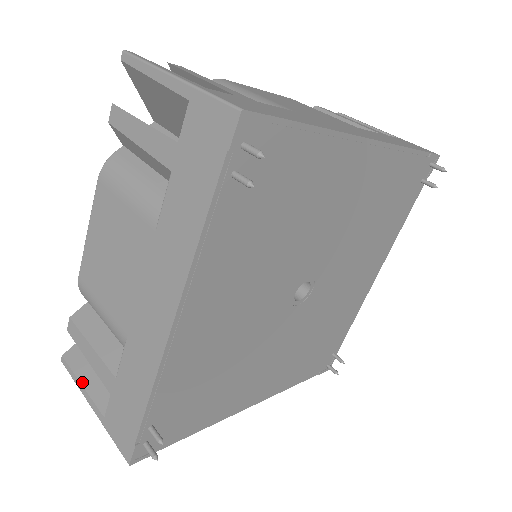
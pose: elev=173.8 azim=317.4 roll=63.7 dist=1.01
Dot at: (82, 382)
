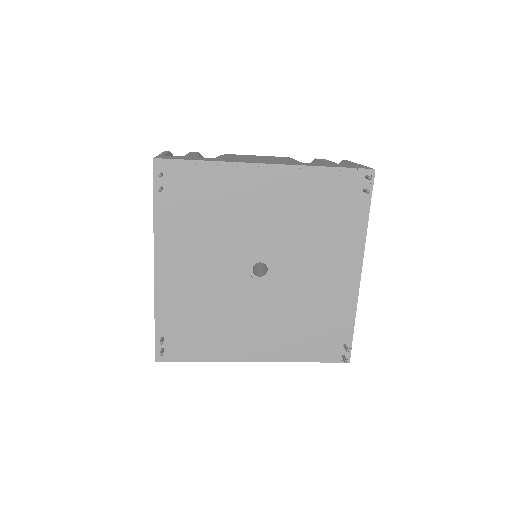
Dot at: occluded
